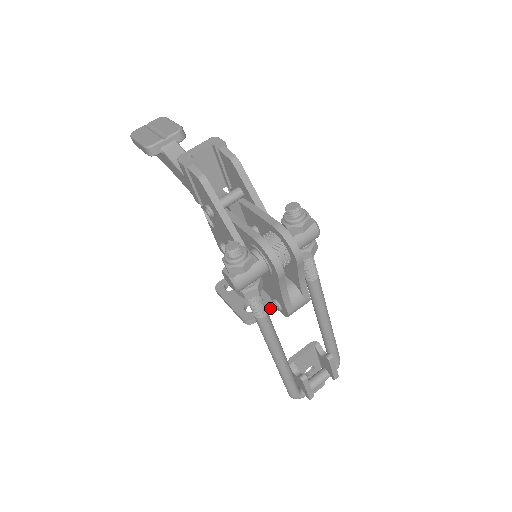
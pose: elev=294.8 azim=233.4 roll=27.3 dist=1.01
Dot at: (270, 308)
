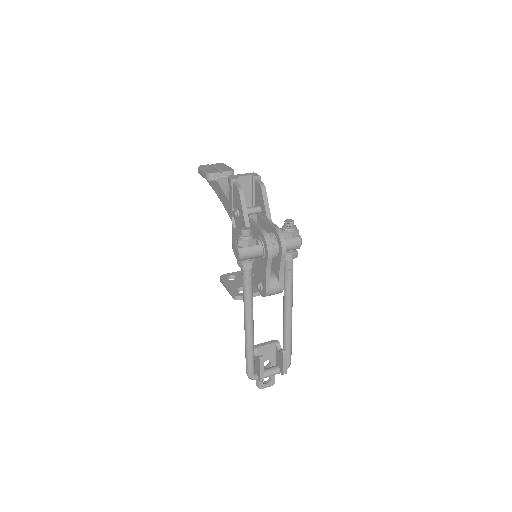
Dot at: (254, 294)
